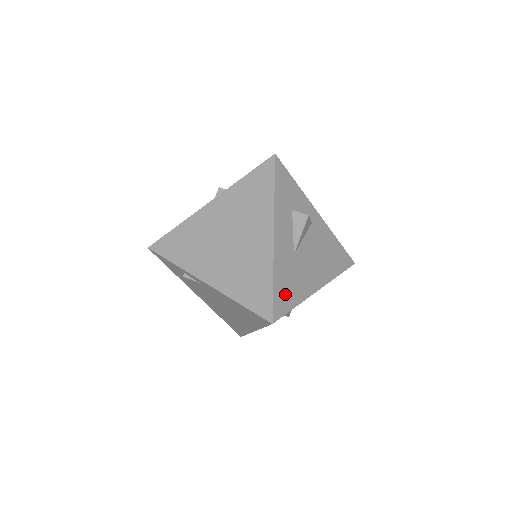
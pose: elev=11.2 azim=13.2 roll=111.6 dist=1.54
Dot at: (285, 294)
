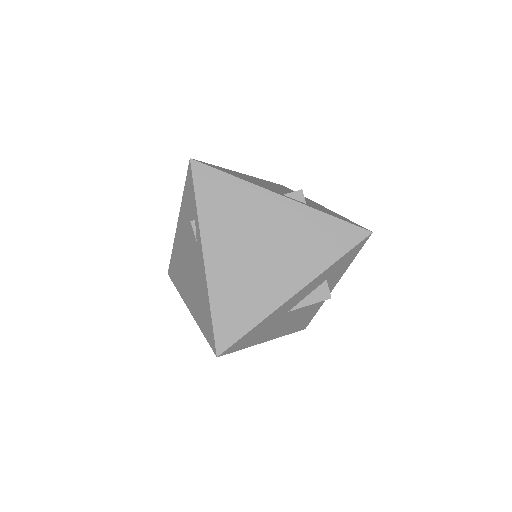
Dot at: (249, 338)
